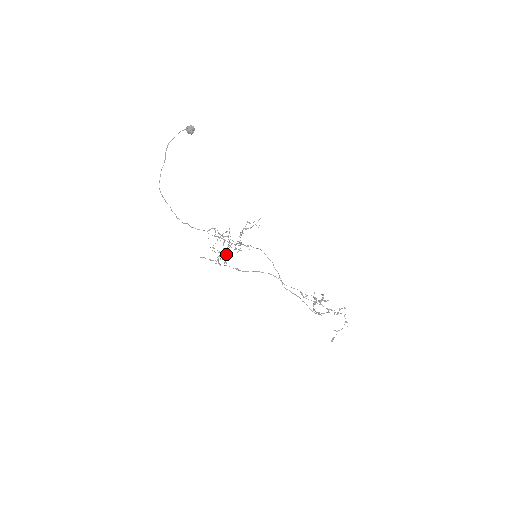
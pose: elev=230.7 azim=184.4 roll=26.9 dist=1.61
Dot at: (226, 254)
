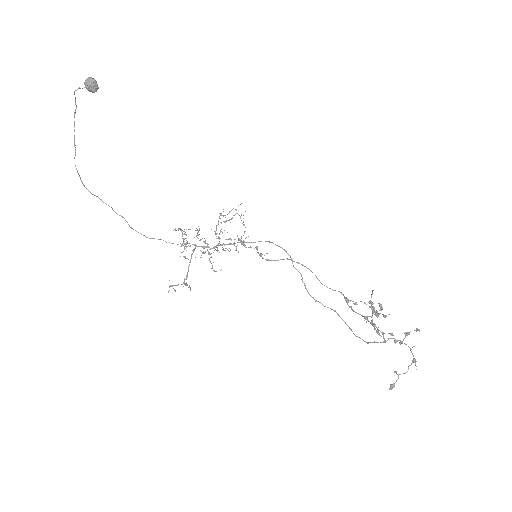
Dot at: (209, 260)
